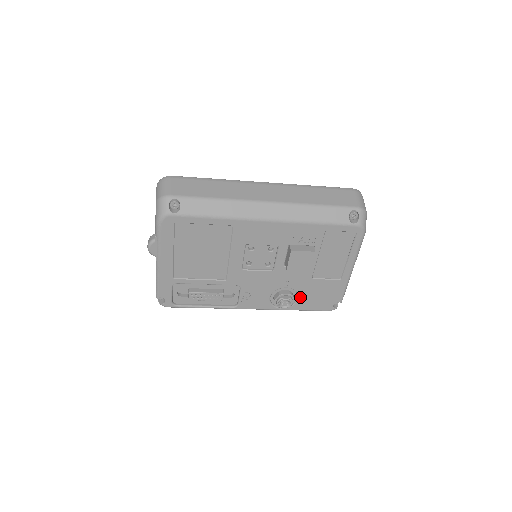
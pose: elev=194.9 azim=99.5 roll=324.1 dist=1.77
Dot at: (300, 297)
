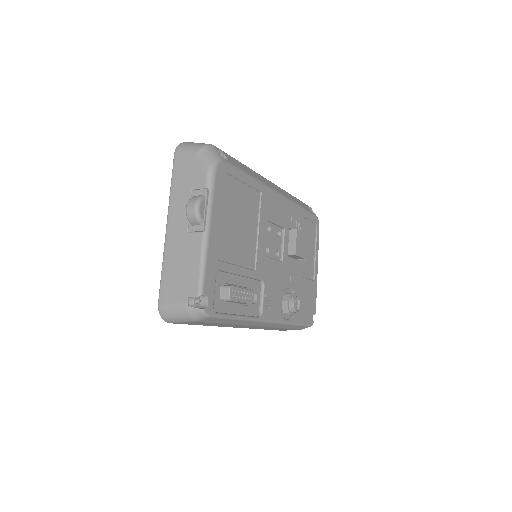
Dot at: occluded
